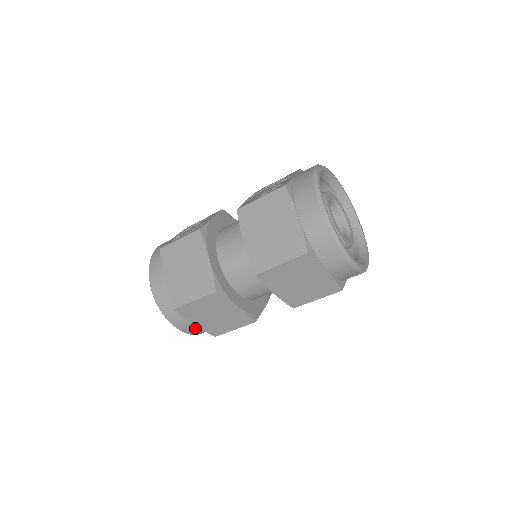
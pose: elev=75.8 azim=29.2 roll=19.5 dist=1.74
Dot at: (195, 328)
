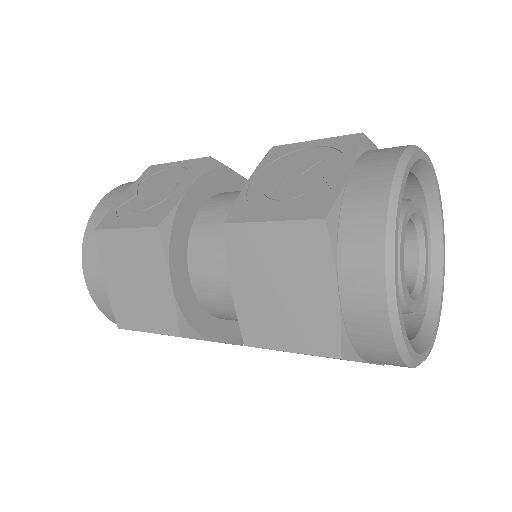
Dot at: occluded
